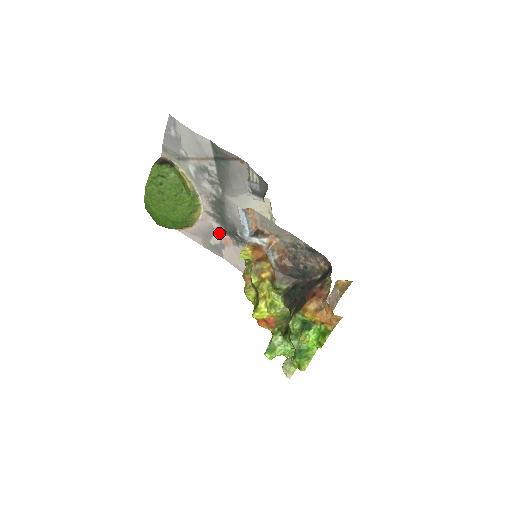
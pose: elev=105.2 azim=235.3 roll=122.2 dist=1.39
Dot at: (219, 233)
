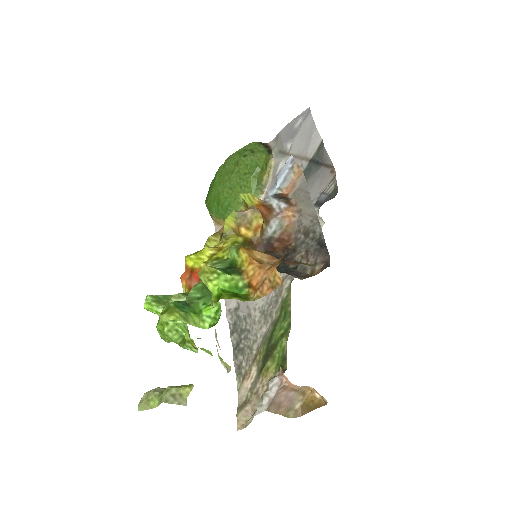
Dot at: occluded
